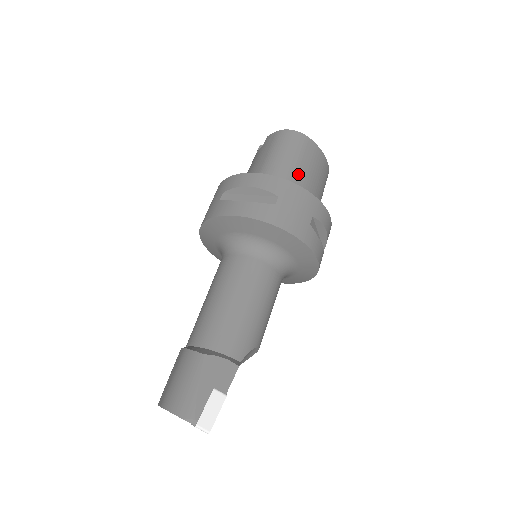
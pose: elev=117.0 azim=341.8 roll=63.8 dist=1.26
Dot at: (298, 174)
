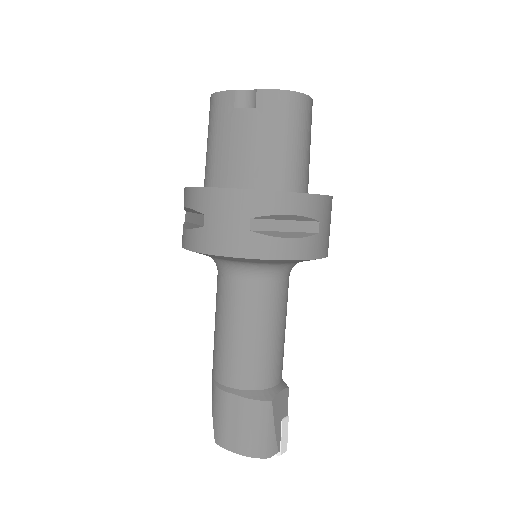
Dot at: (309, 162)
